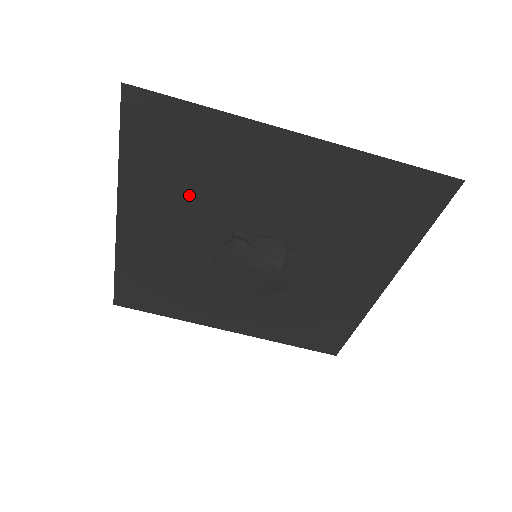
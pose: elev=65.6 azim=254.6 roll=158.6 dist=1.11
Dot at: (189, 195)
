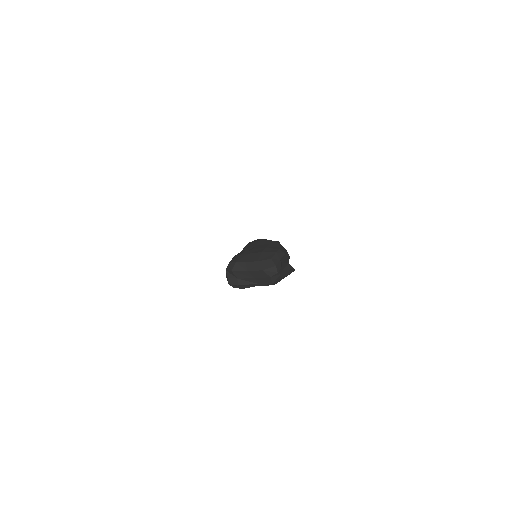
Dot at: occluded
